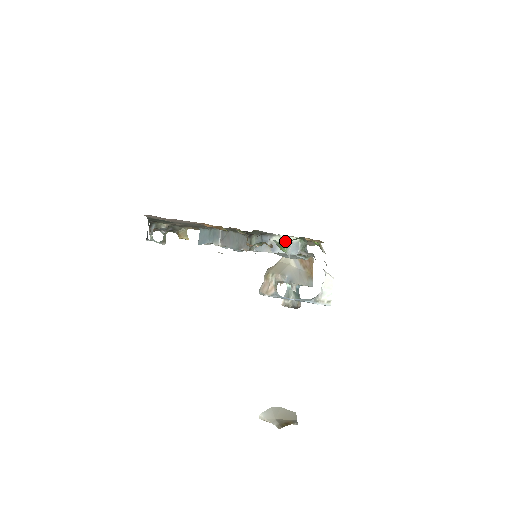
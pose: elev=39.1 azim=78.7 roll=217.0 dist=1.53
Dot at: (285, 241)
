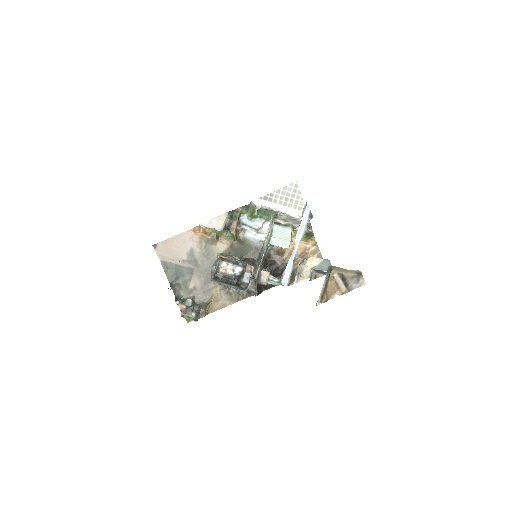
Dot at: (251, 209)
